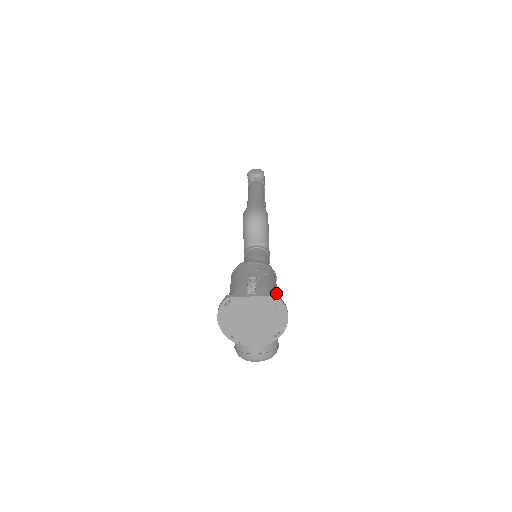
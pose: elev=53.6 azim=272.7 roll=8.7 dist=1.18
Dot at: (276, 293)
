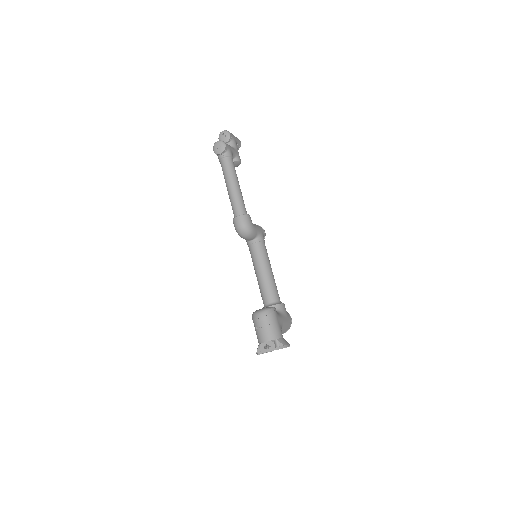
Dot at: (279, 347)
